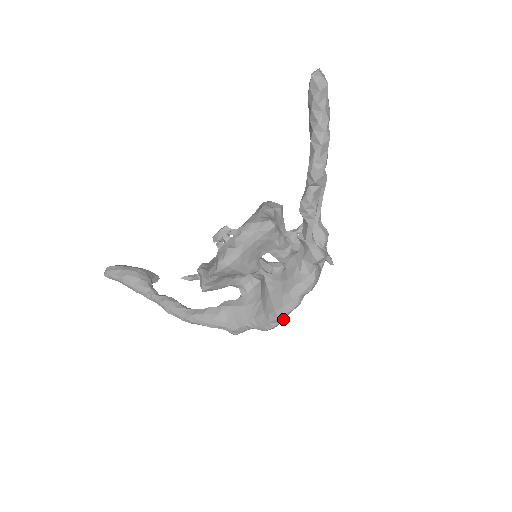
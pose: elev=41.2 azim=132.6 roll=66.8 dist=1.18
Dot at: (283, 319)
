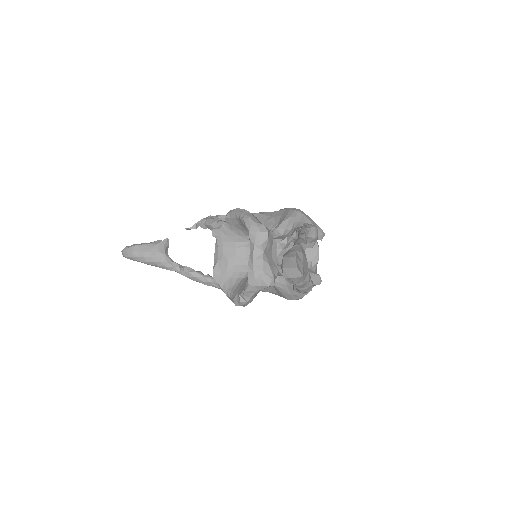
Dot at: occluded
